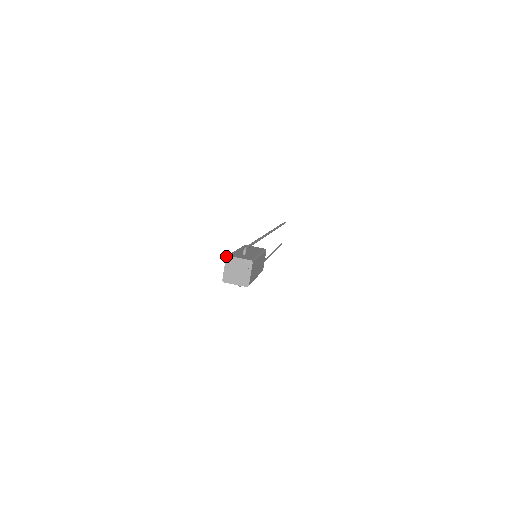
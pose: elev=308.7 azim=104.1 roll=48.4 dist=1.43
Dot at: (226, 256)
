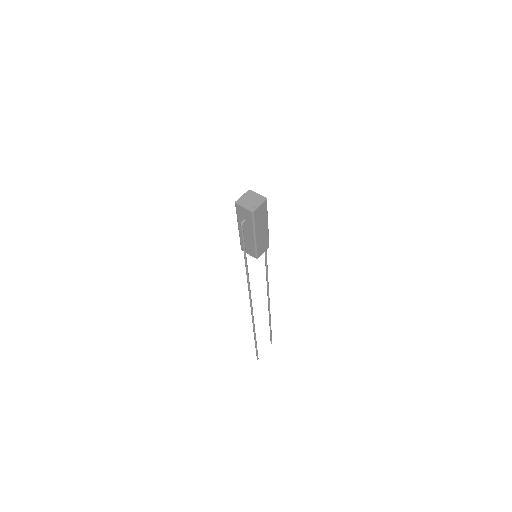
Dot at: (249, 190)
